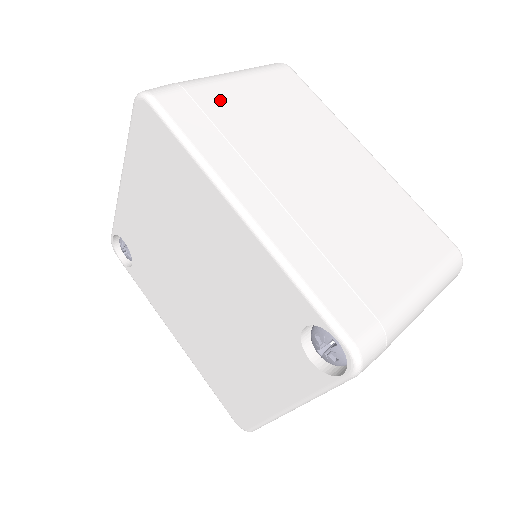
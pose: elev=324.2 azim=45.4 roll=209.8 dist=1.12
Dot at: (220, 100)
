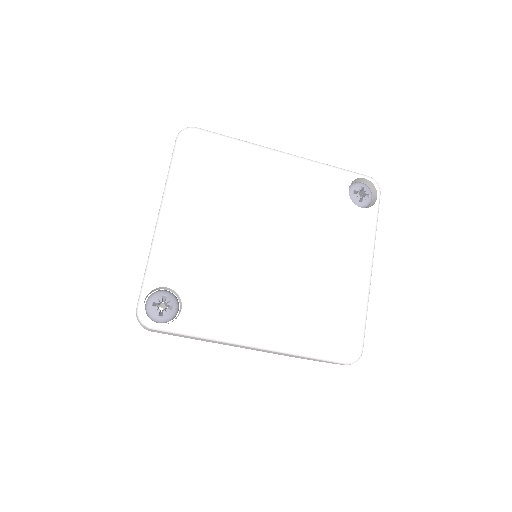
Dot at: occluded
